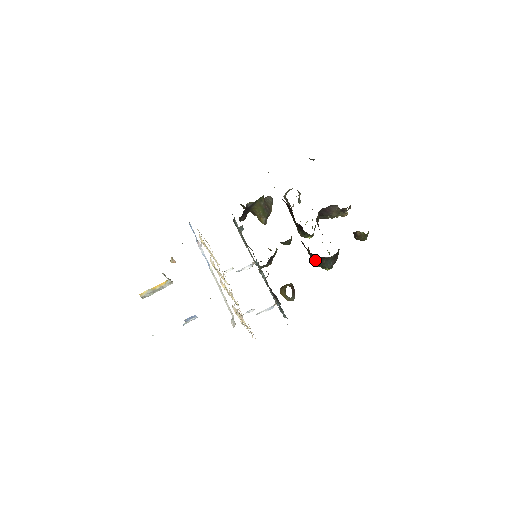
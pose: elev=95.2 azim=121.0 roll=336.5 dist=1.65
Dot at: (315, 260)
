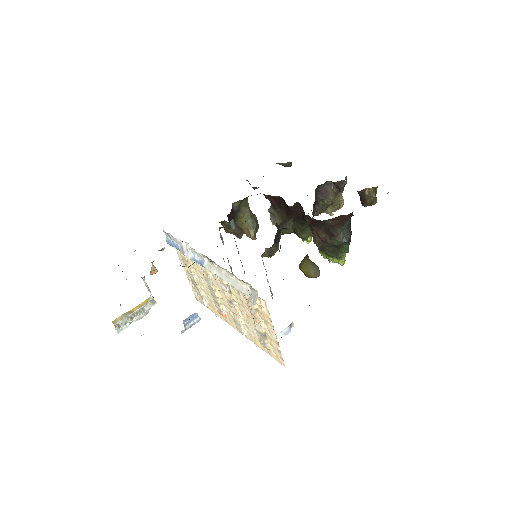
Dot at: (328, 237)
